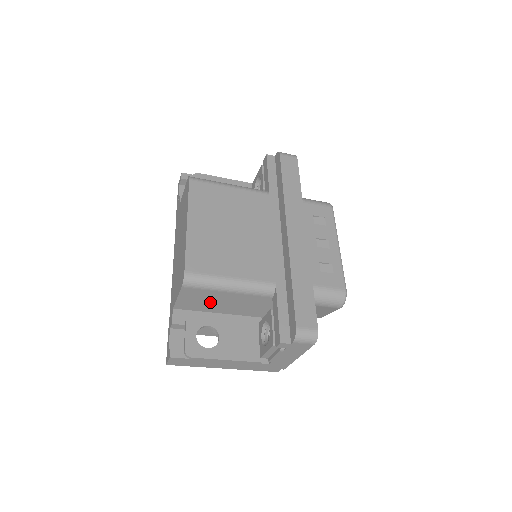
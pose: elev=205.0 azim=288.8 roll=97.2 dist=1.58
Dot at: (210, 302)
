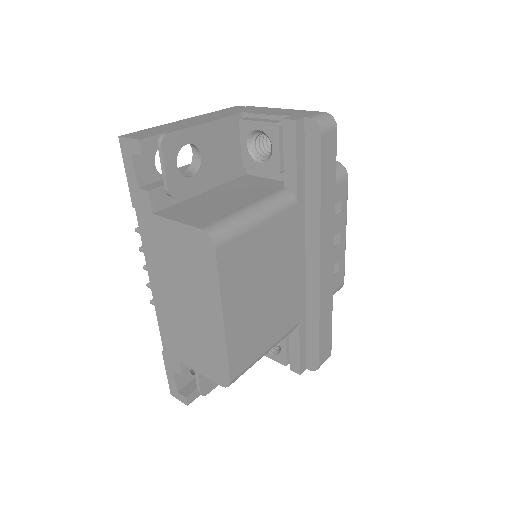
Dot at: occluded
